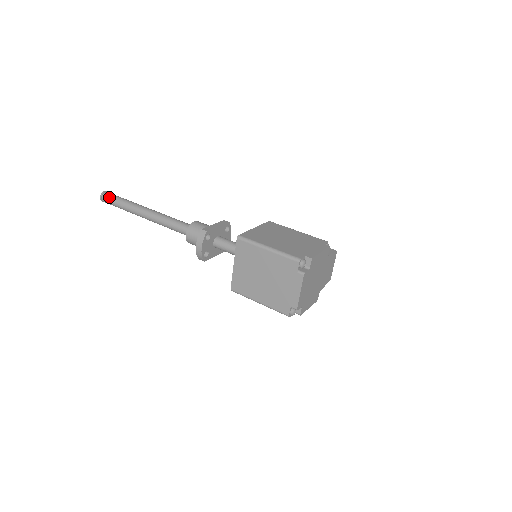
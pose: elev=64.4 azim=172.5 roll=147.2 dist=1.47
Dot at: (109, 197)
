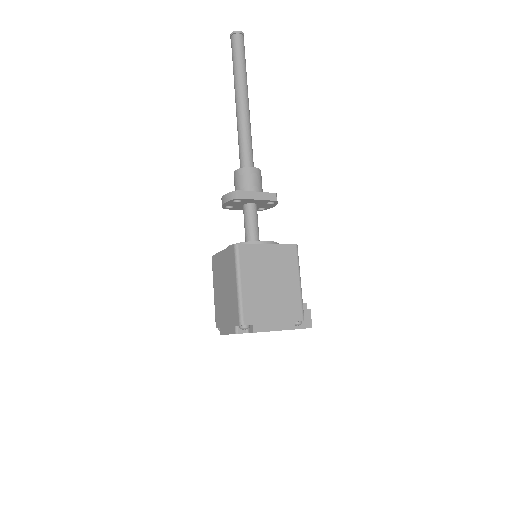
Dot at: (235, 44)
